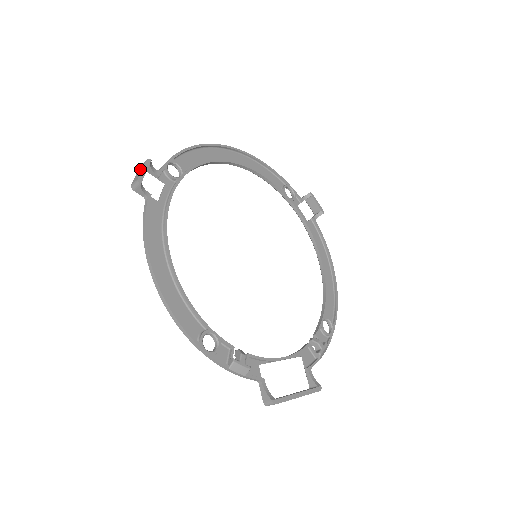
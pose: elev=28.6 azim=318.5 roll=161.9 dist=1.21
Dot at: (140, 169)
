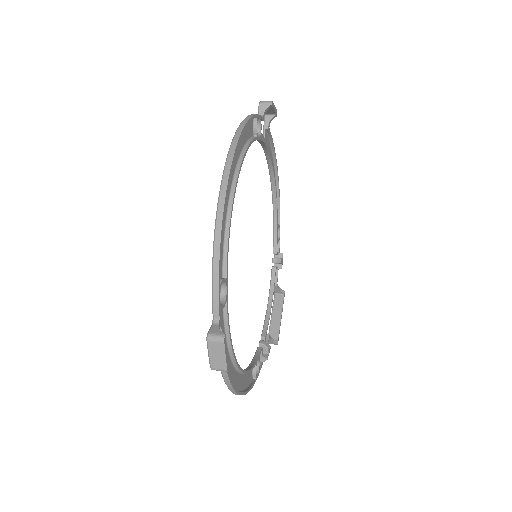
Dot at: (218, 353)
